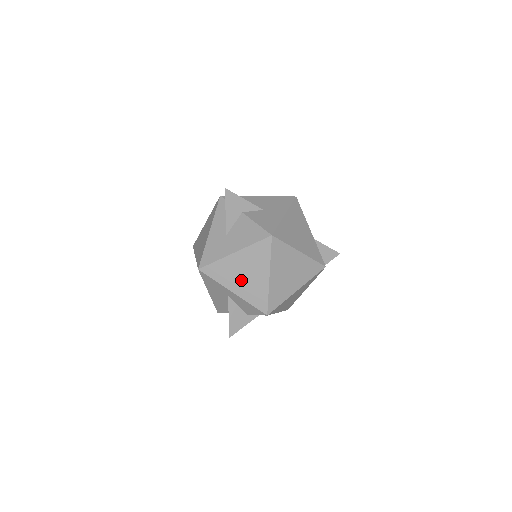
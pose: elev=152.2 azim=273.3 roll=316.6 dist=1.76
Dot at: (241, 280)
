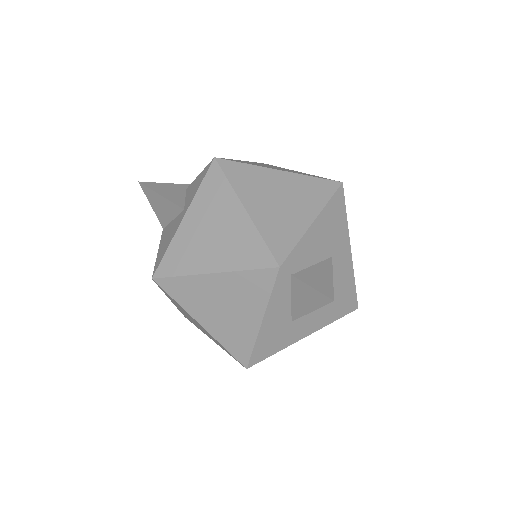
Dot at: occluded
